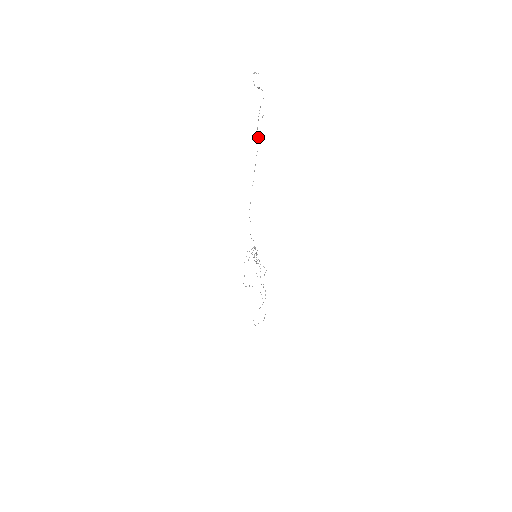
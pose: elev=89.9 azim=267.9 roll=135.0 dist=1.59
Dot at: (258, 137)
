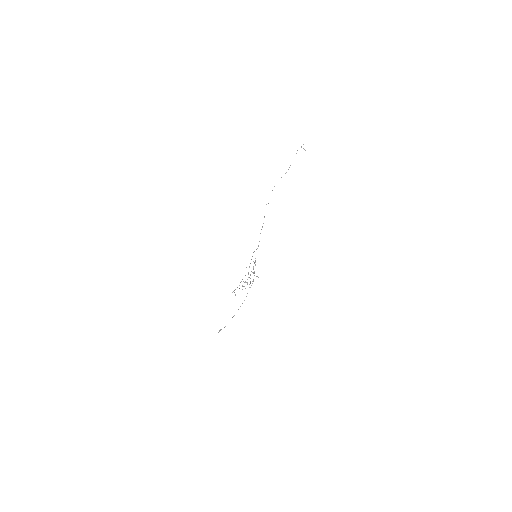
Dot at: occluded
